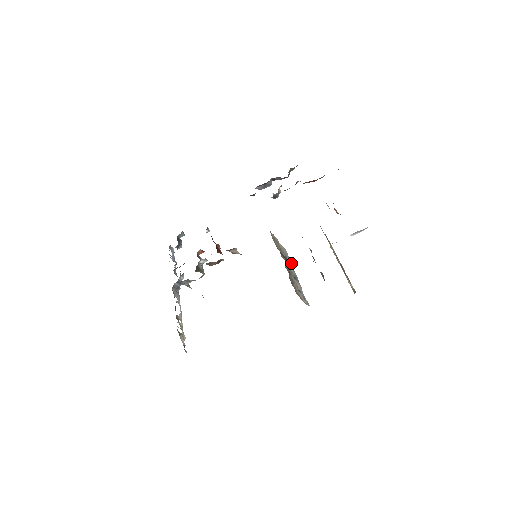
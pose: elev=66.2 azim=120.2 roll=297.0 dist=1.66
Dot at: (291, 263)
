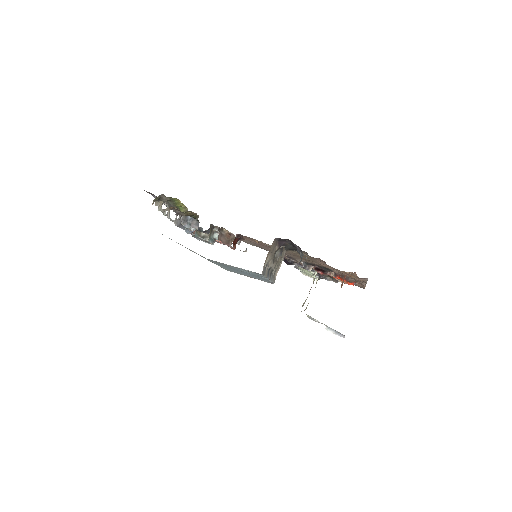
Dot at: (272, 280)
